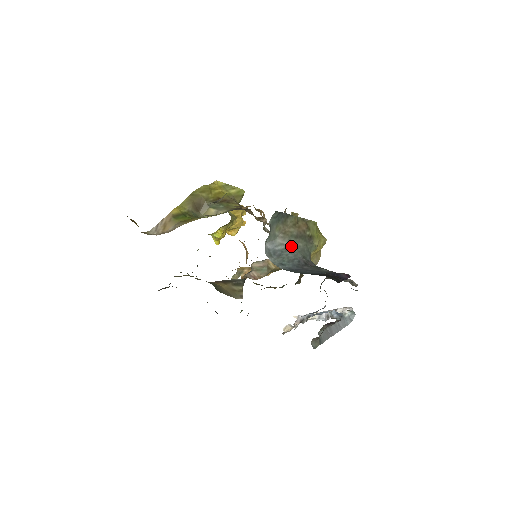
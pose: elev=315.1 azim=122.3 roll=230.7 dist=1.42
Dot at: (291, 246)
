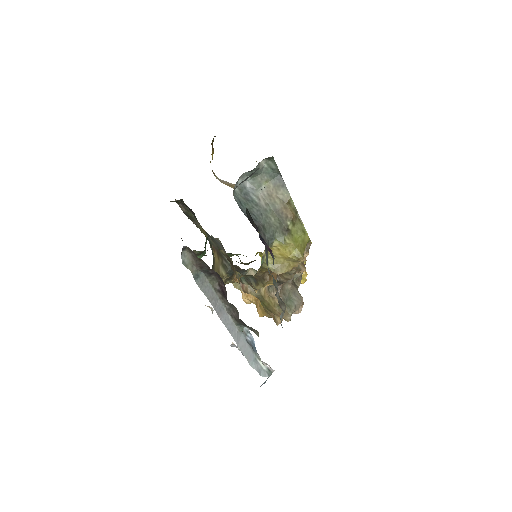
Dot at: (264, 209)
